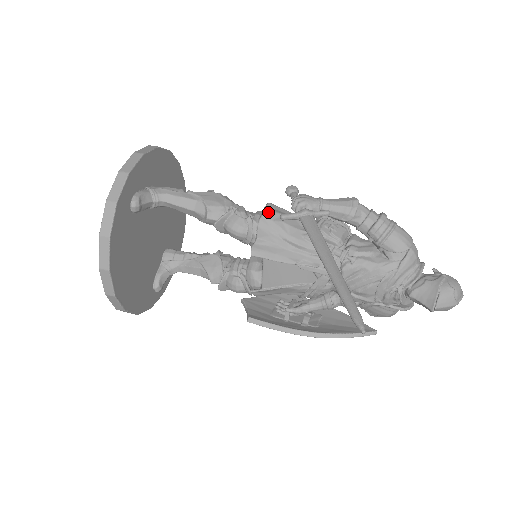
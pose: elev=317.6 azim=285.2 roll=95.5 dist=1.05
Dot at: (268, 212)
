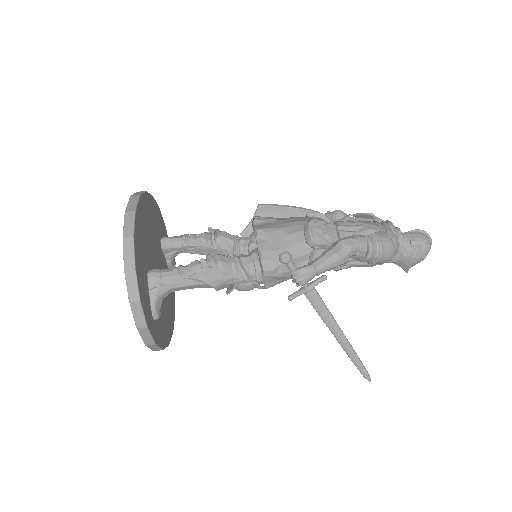
Dot at: (268, 272)
